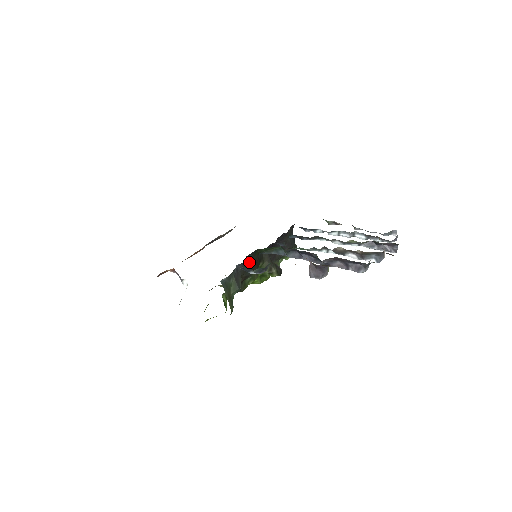
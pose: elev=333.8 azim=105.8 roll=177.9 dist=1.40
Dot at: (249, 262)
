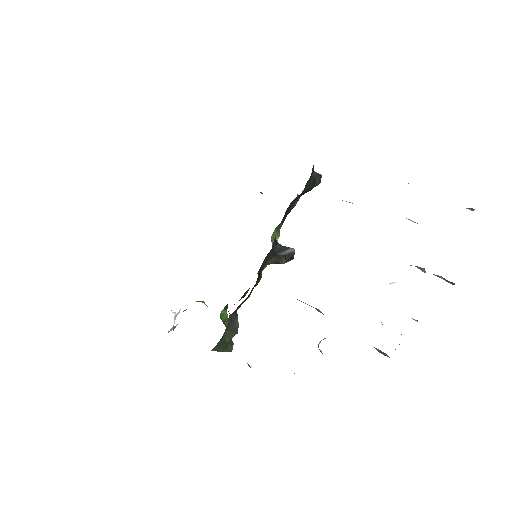
Dot at: (244, 300)
